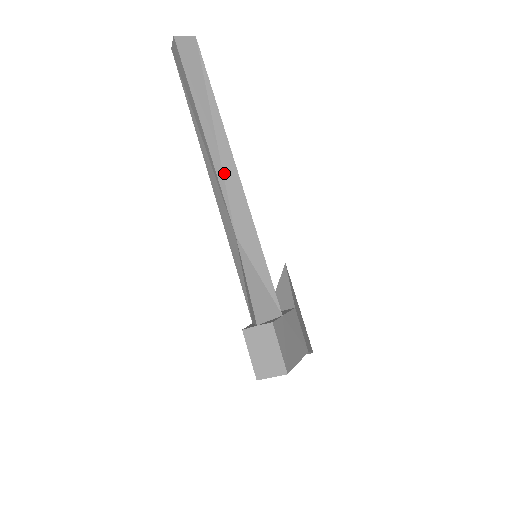
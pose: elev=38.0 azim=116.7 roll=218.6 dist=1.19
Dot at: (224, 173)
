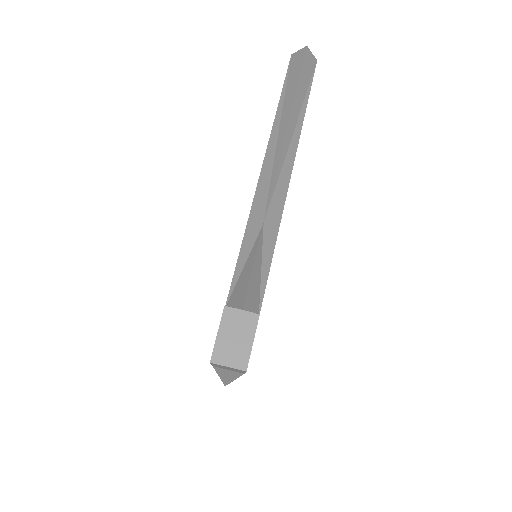
Dot at: (282, 168)
